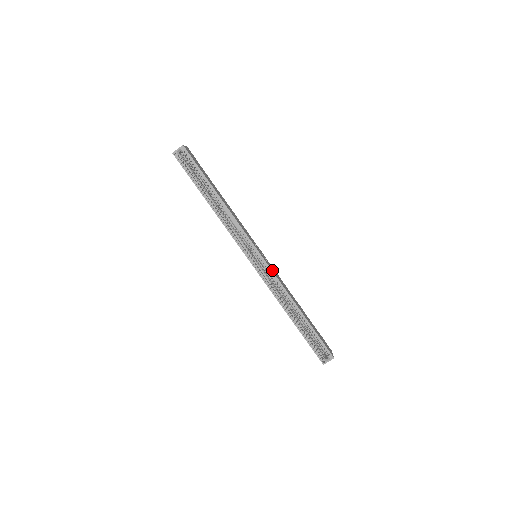
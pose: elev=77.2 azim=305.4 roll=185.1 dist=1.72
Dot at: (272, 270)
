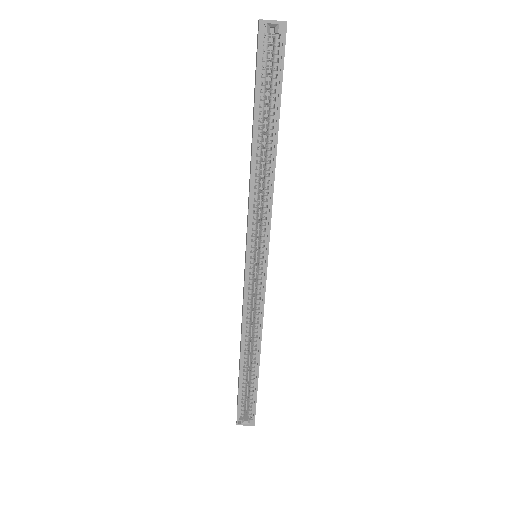
Dot at: occluded
